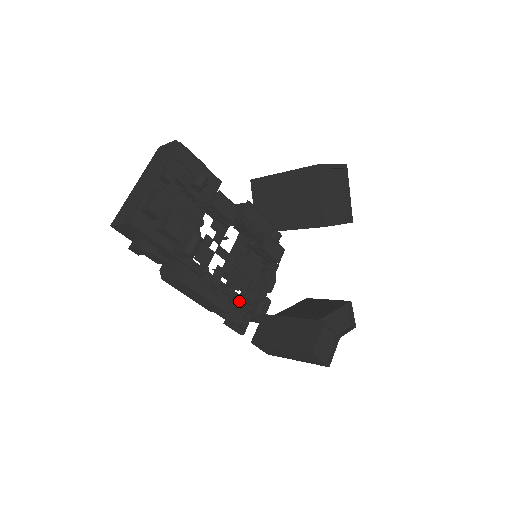
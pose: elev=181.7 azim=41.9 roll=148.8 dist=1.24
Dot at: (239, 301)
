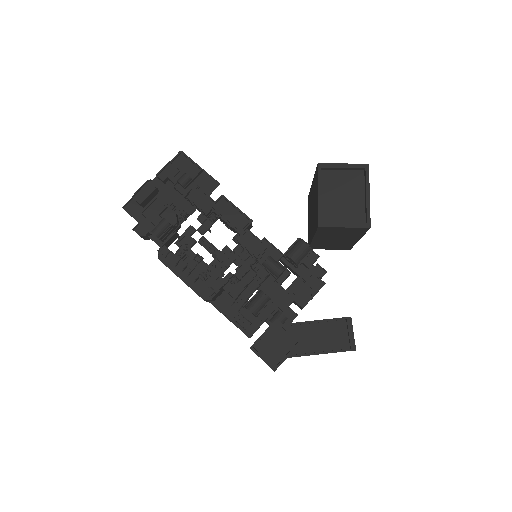
Dot at: (216, 290)
